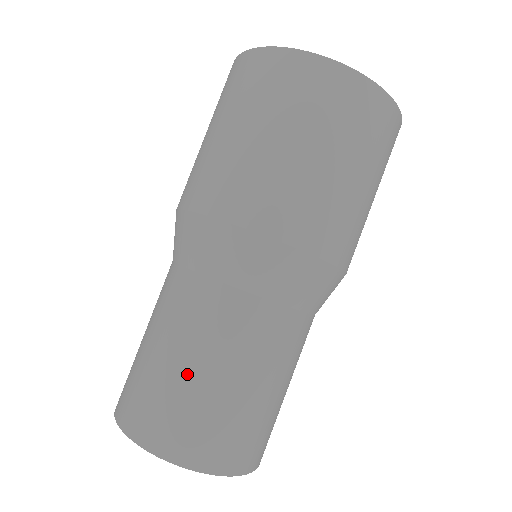
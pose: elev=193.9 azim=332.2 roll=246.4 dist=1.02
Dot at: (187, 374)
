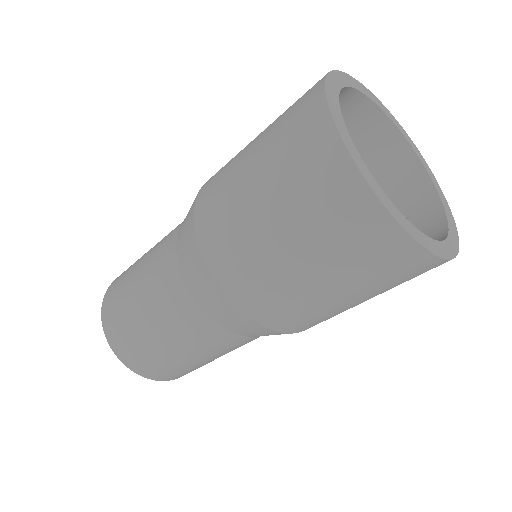
Dot at: (166, 350)
